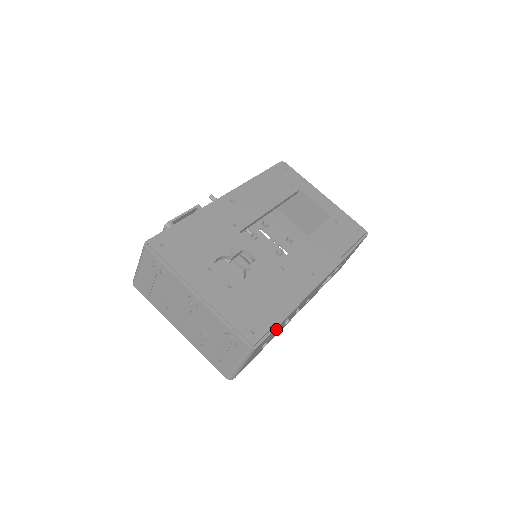
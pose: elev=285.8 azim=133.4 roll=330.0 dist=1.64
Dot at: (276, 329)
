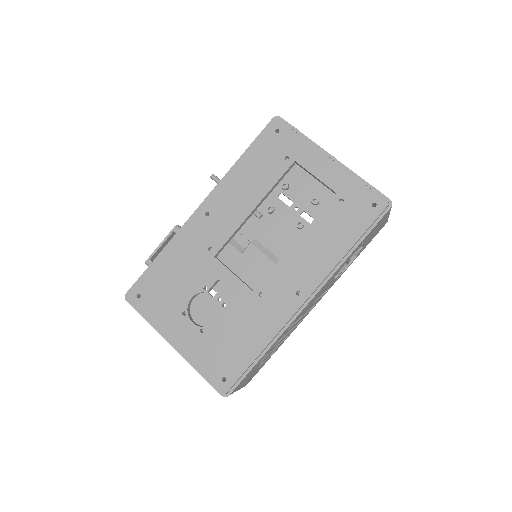
Dot at: occluded
